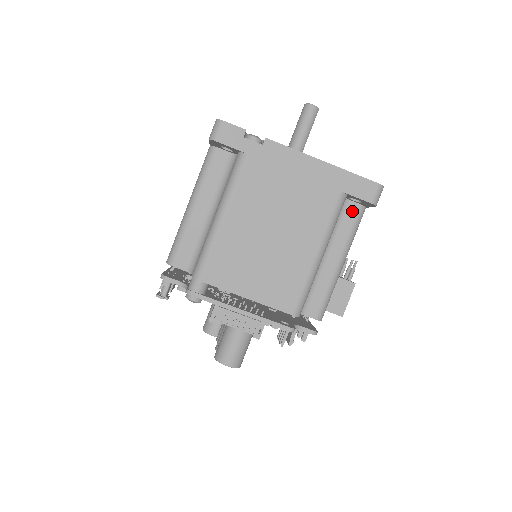
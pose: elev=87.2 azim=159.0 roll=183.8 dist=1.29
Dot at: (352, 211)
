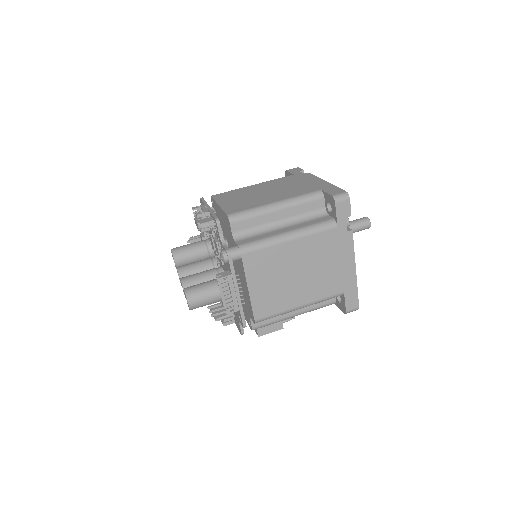
Dot at: (329, 299)
